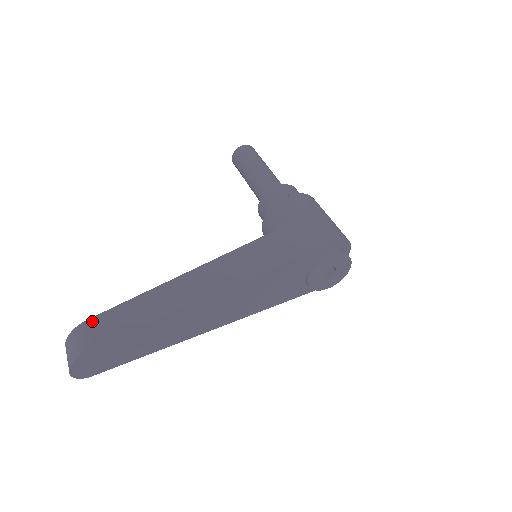
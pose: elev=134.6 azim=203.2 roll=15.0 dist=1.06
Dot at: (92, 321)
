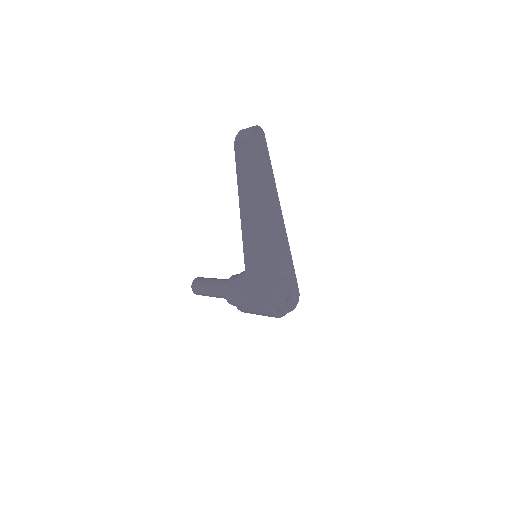
Dot at: occluded
